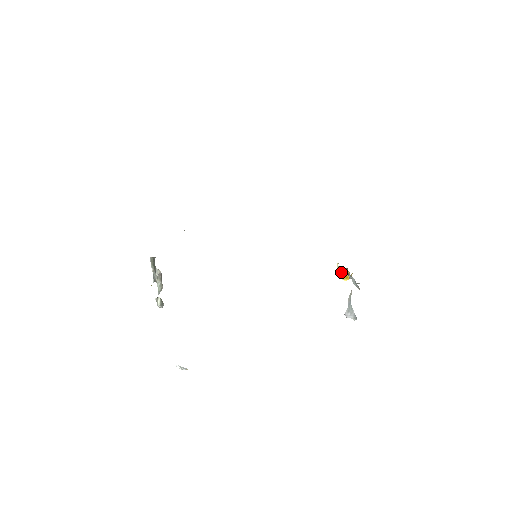
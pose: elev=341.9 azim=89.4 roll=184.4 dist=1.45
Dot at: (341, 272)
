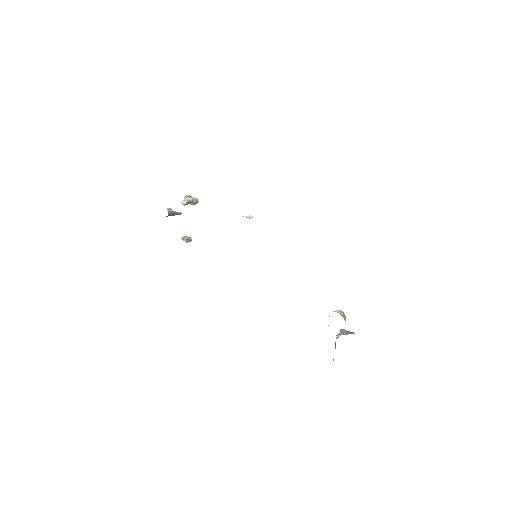
Dot at: occluded
